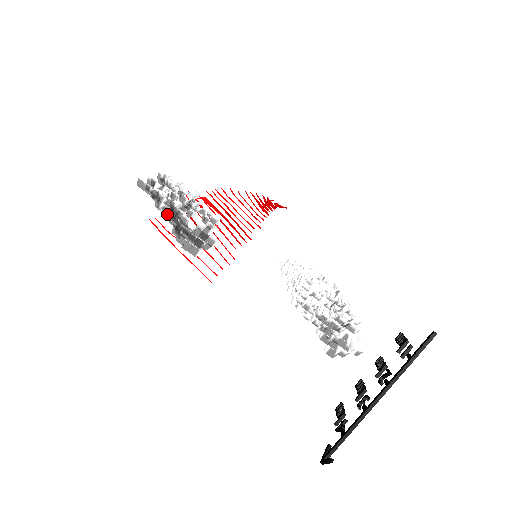
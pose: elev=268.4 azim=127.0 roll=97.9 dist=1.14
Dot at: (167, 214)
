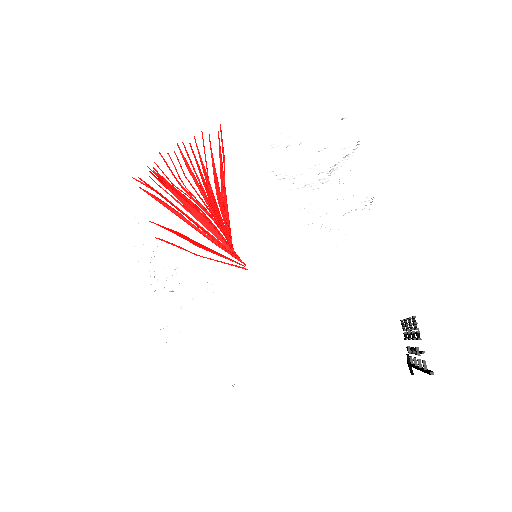
Dot at: occluded
